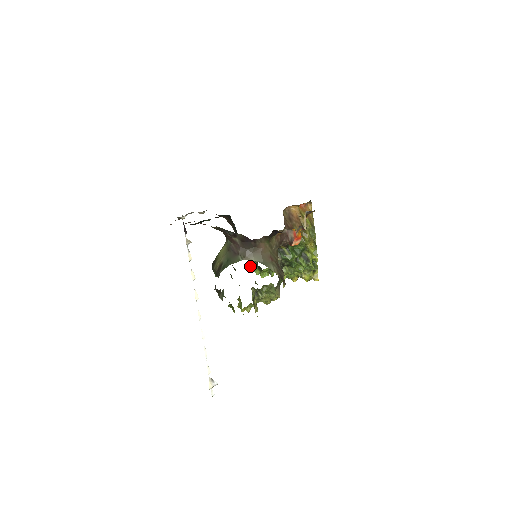
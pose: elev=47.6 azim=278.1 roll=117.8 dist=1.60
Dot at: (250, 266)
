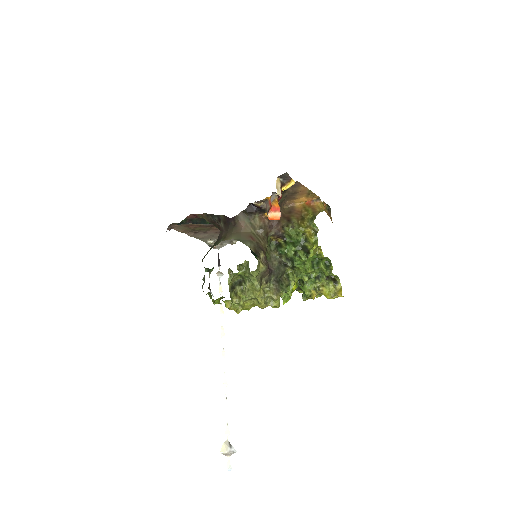
Dot at: occluded
